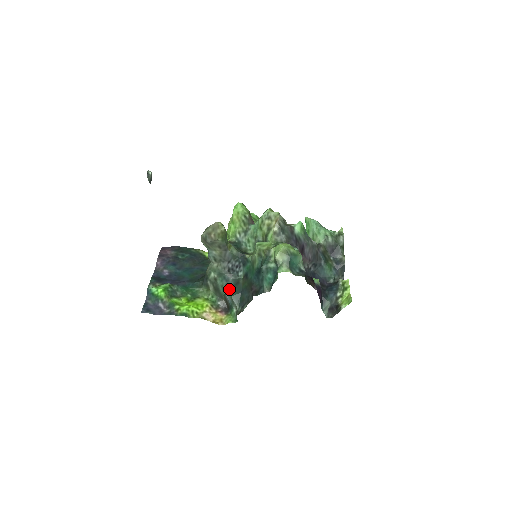
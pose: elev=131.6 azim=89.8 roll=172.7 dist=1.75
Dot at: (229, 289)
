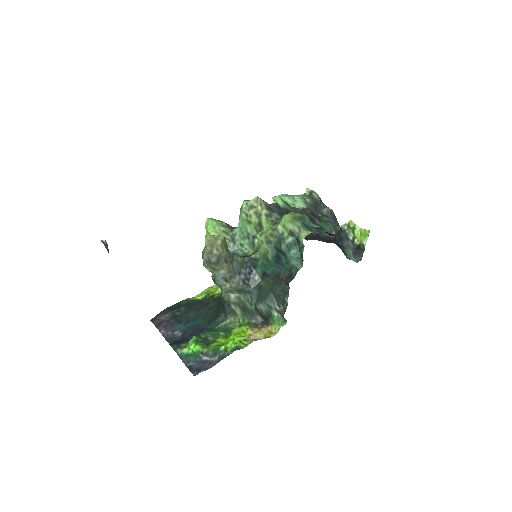
Dot at: (257, 299)
